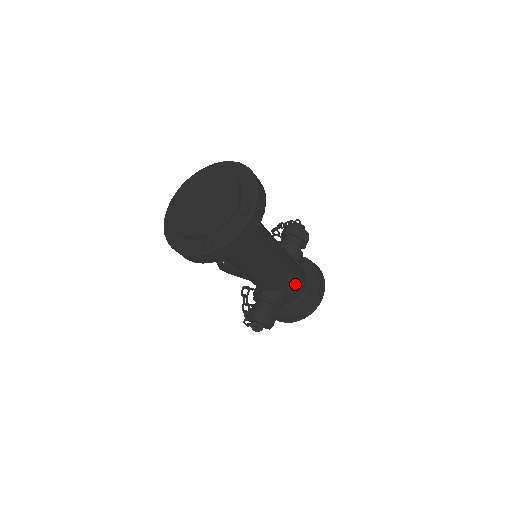
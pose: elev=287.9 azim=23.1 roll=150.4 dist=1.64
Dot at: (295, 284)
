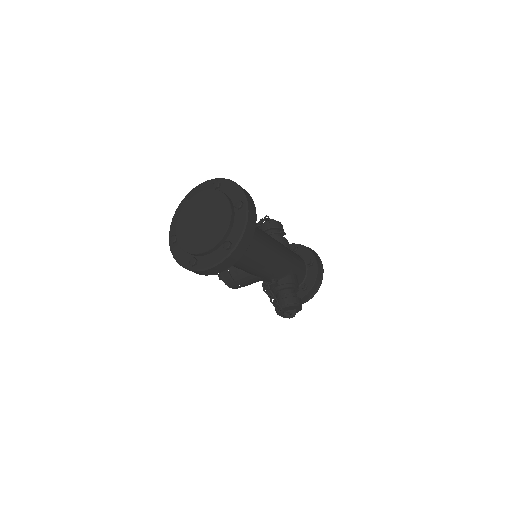
Dot at: (297, 263)
